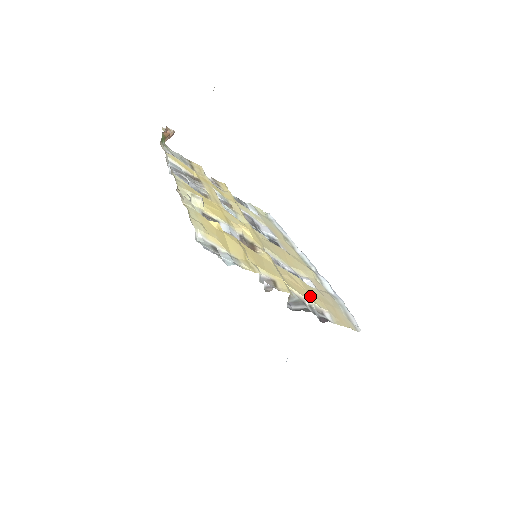
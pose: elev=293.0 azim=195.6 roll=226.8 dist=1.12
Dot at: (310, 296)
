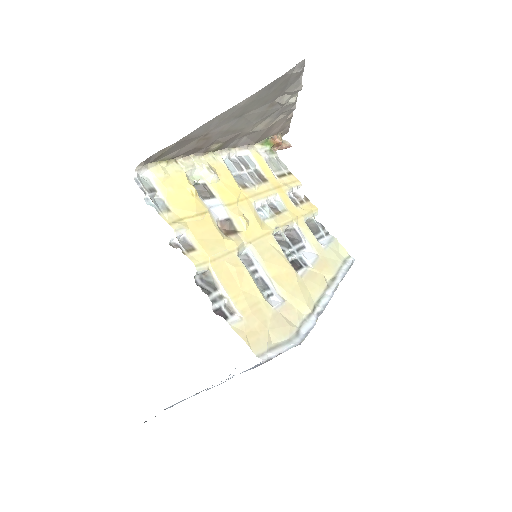
Dot at: (238, 294)
